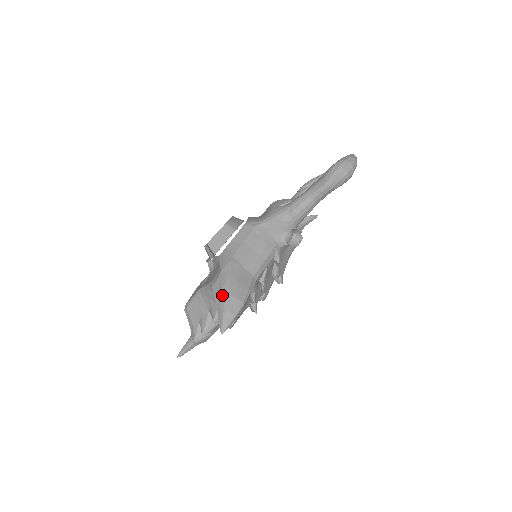
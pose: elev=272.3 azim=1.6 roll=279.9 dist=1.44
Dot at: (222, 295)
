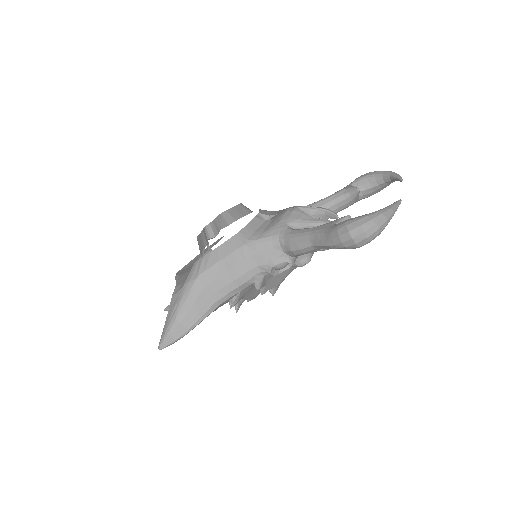
Dot at: (171, 314)
